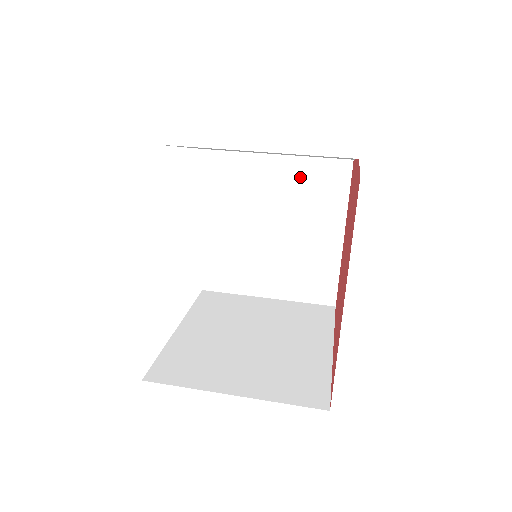
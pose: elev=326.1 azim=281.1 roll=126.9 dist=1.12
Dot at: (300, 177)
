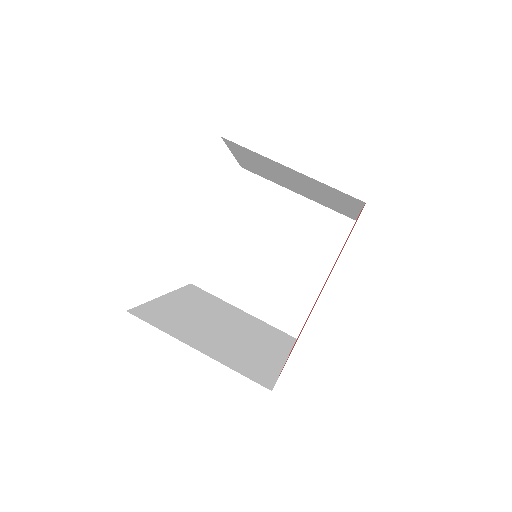
Dot at: (310, 219)
